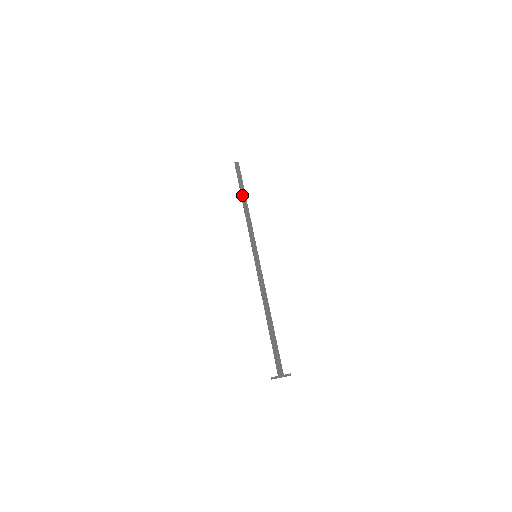
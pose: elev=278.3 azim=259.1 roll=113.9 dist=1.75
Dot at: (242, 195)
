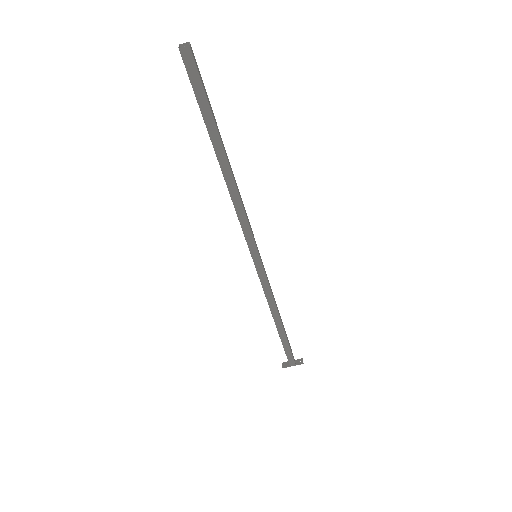
Dot at: (216, 150)
